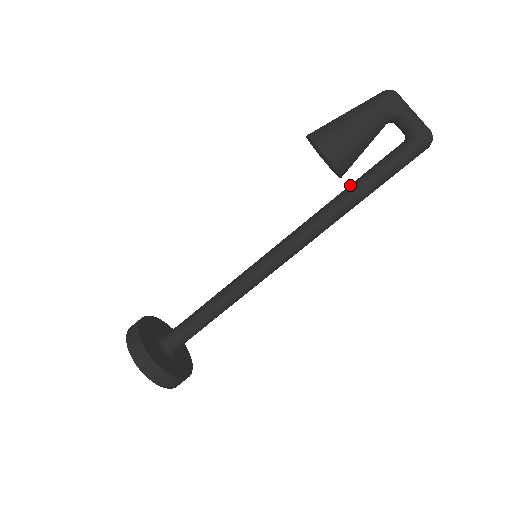
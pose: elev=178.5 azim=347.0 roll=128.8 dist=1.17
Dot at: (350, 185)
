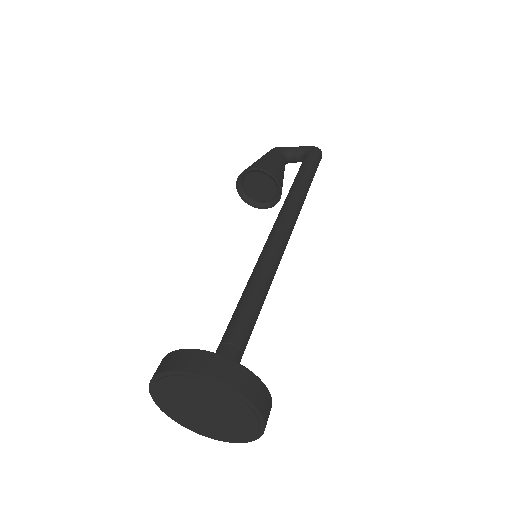
Dot at: occluded
